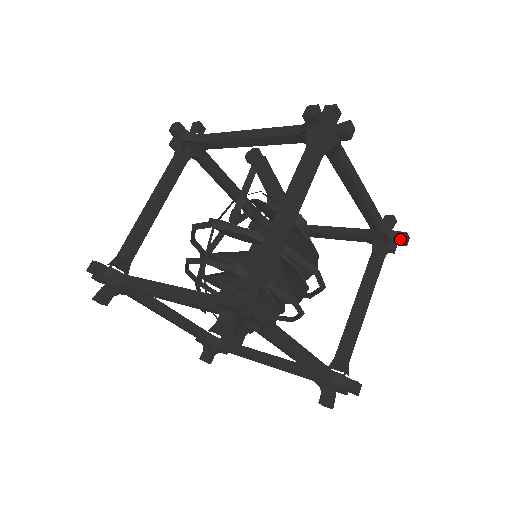
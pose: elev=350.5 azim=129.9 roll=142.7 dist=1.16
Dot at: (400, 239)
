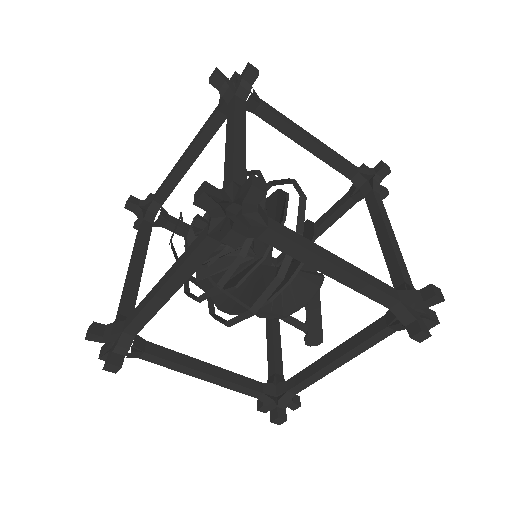
Dot at: (427, 286)
